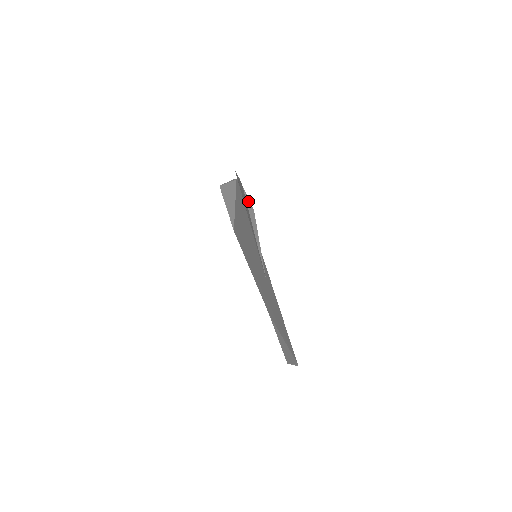
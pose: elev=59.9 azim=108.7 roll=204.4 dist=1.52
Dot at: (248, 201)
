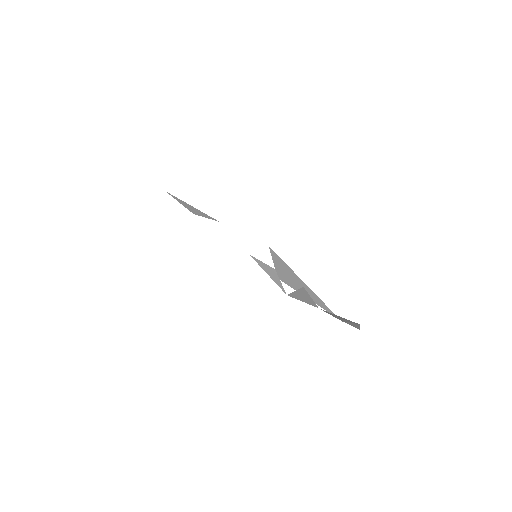
Dot at: occluded
